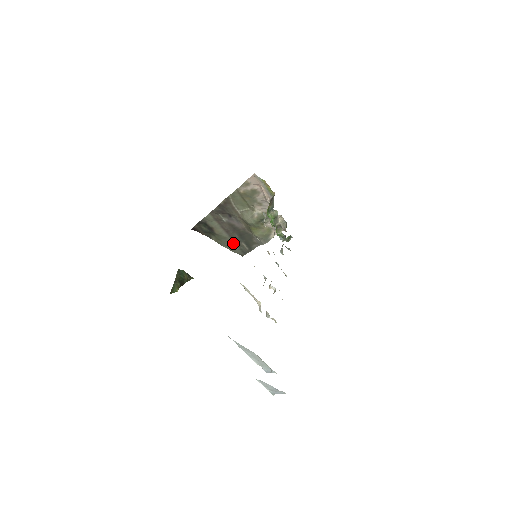
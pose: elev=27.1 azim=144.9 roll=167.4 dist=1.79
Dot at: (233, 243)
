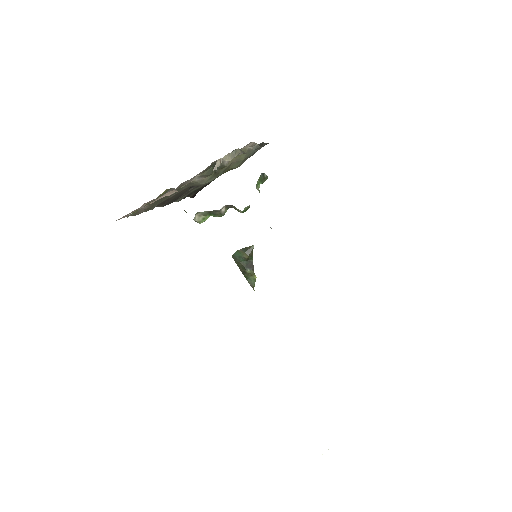
Dot at: occluded
